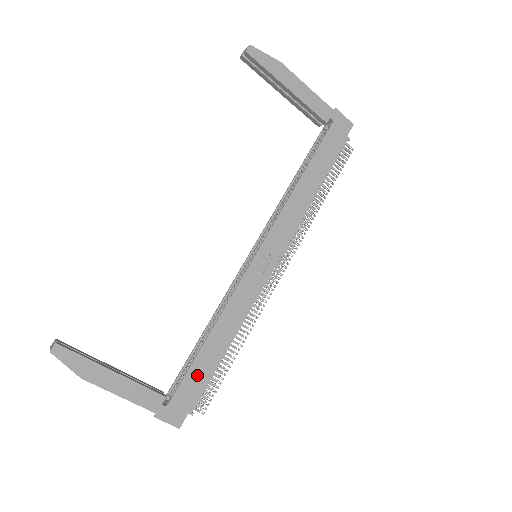
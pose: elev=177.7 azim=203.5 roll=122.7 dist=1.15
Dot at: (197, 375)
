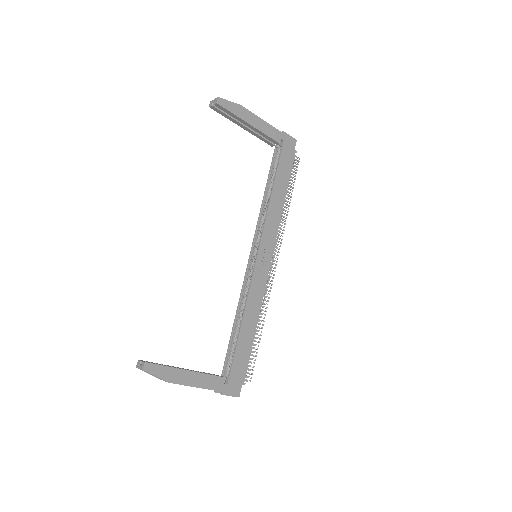
Dot at: (241, 355)
